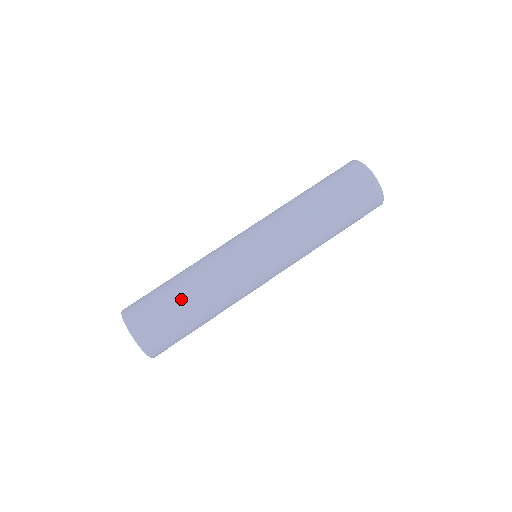
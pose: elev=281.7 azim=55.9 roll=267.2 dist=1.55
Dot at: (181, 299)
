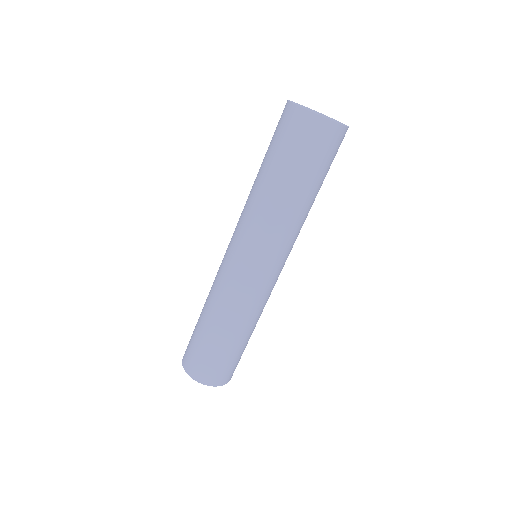
Dot at: (219, 340)
